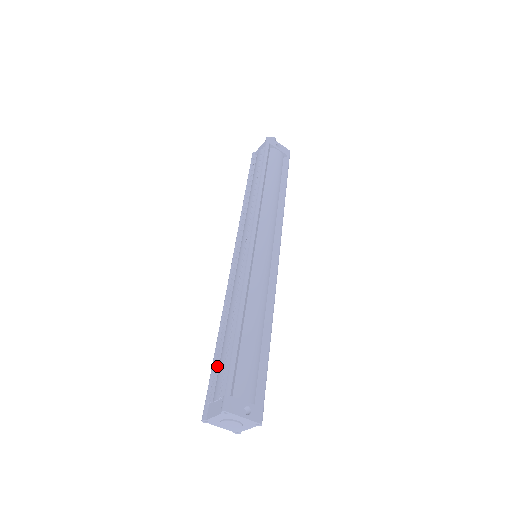
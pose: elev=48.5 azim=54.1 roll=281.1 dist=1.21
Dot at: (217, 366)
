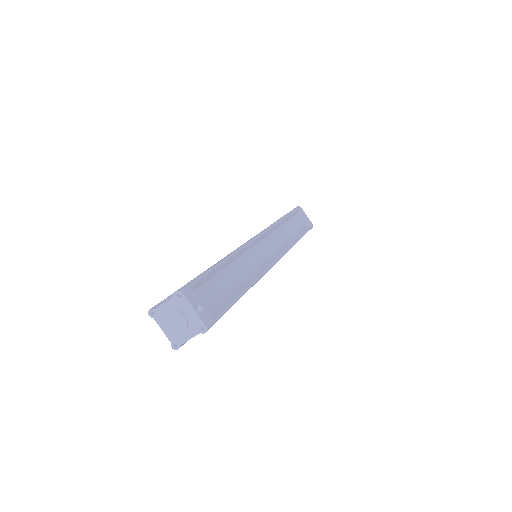
Dot at: occluded
